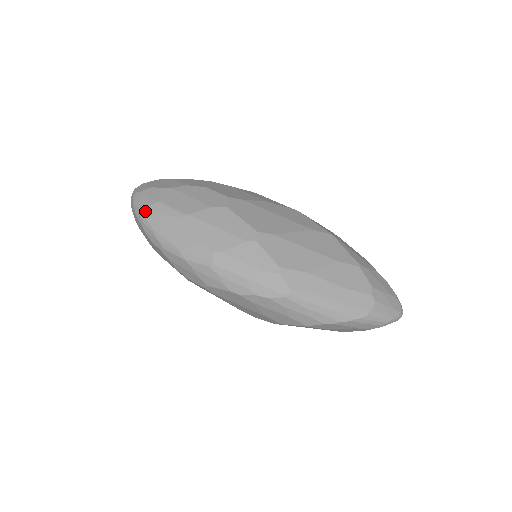
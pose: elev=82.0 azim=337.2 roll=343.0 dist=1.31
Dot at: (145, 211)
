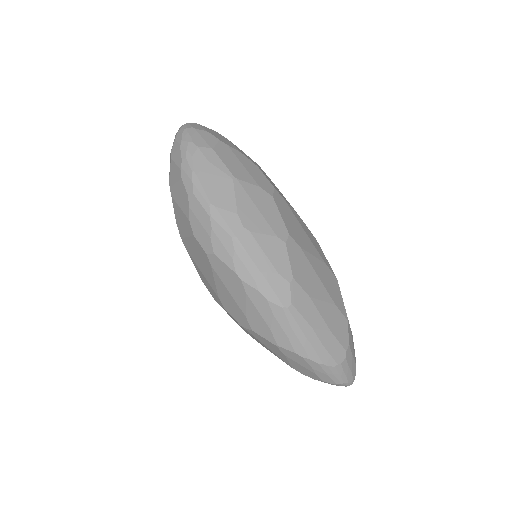
Dot at: (194, 148)
